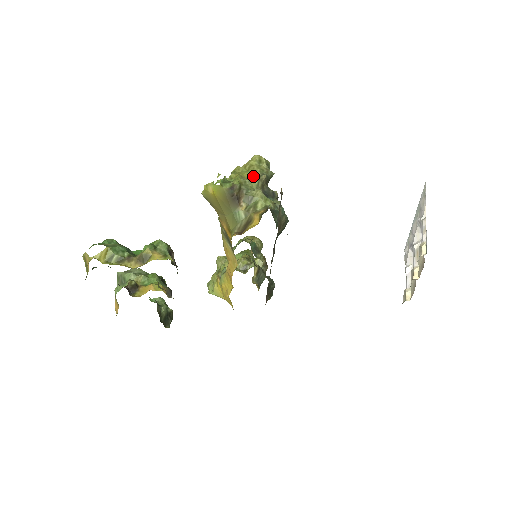
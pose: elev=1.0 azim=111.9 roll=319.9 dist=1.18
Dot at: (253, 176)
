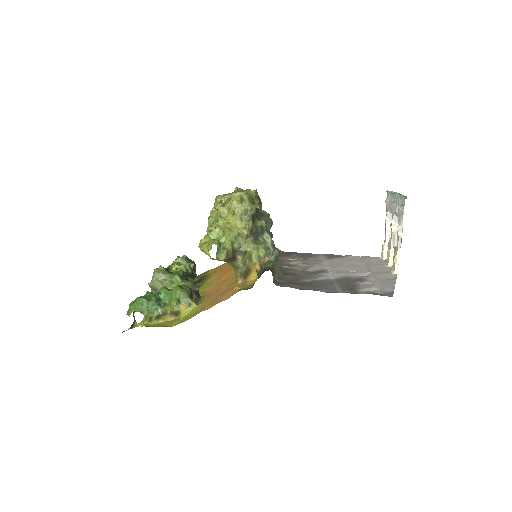
Dot at: (240, 223)
